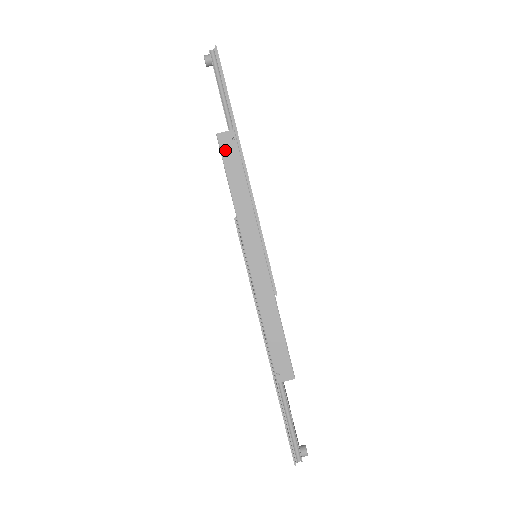
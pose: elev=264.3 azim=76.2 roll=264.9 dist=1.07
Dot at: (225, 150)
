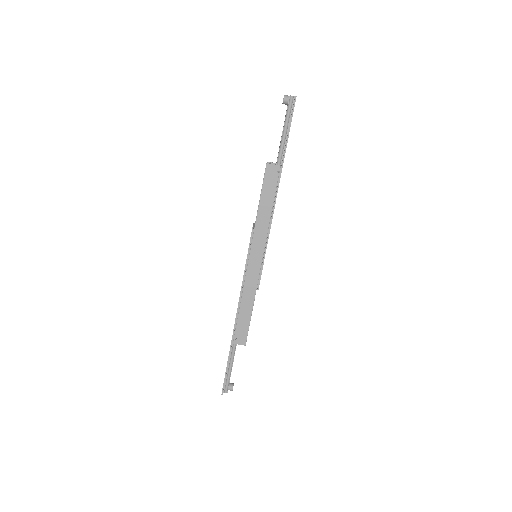
Dot at: (268, 178)
